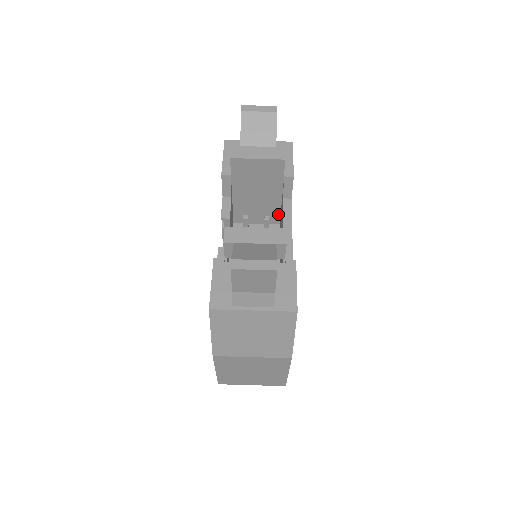
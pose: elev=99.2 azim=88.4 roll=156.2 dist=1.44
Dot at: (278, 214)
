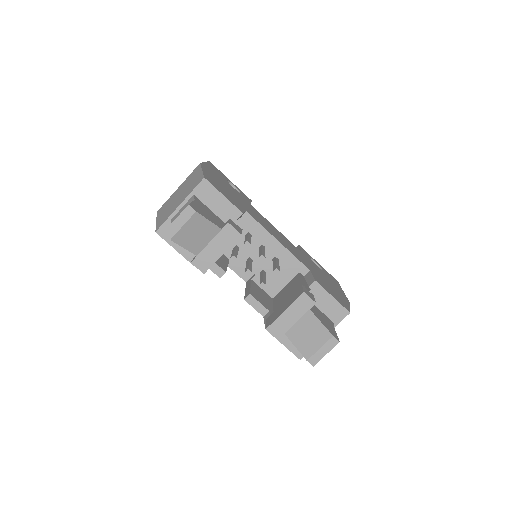
Dot at: occluded
